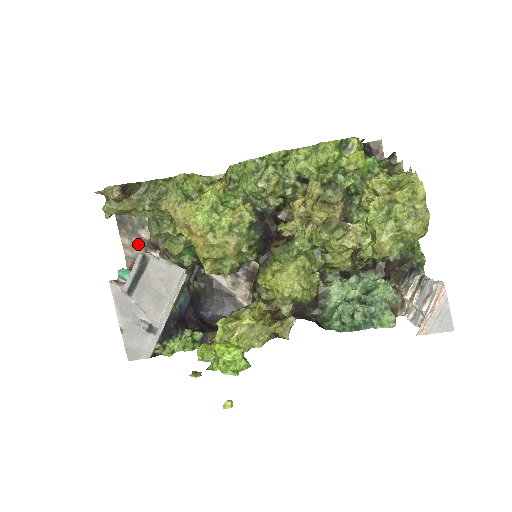
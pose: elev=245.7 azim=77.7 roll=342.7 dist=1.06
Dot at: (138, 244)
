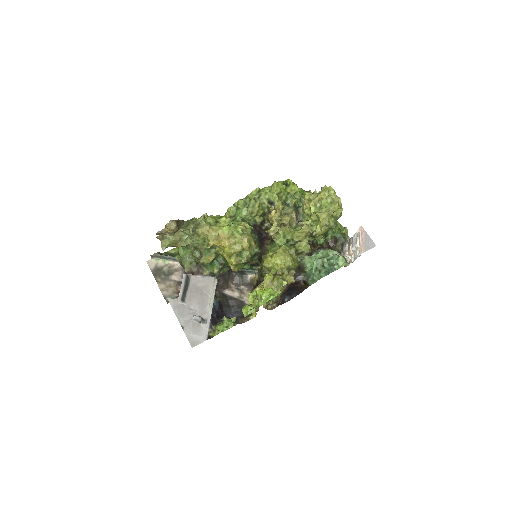
Dot at: (171, 286)
